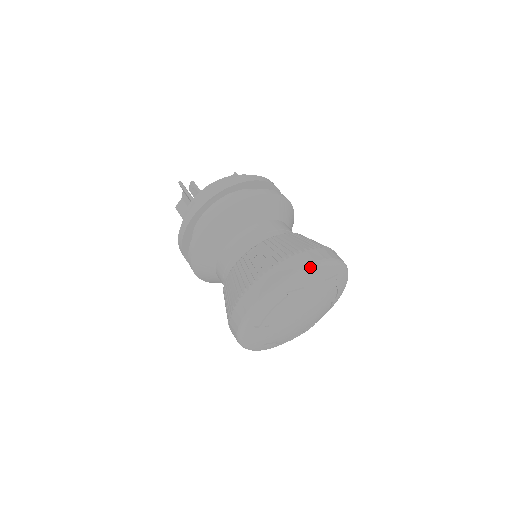
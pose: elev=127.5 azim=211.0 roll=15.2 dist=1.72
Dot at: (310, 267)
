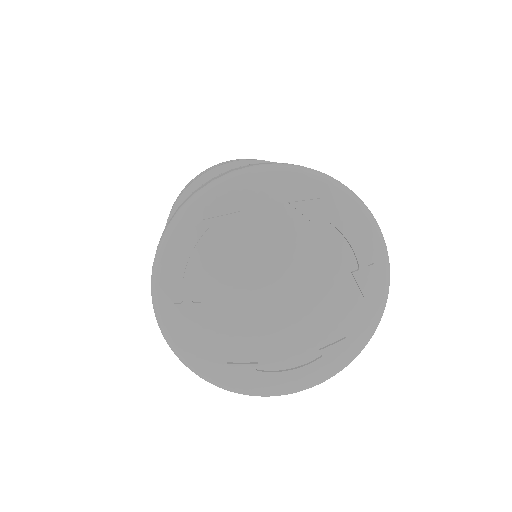
Dot at: (242, 172)
